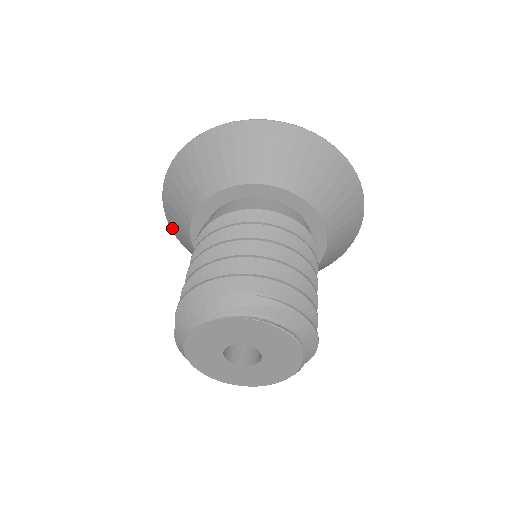
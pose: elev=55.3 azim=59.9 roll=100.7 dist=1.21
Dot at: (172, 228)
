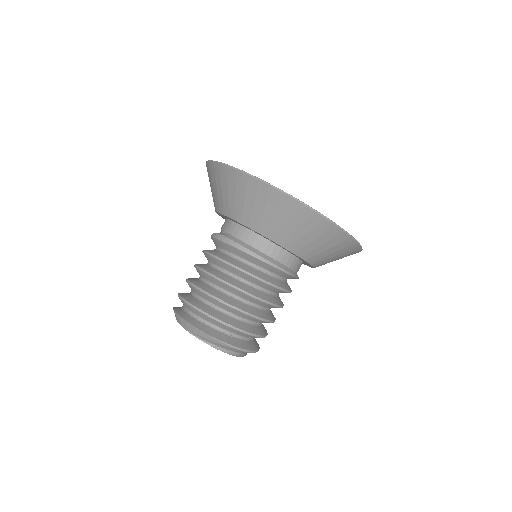
Dot at: occluded
